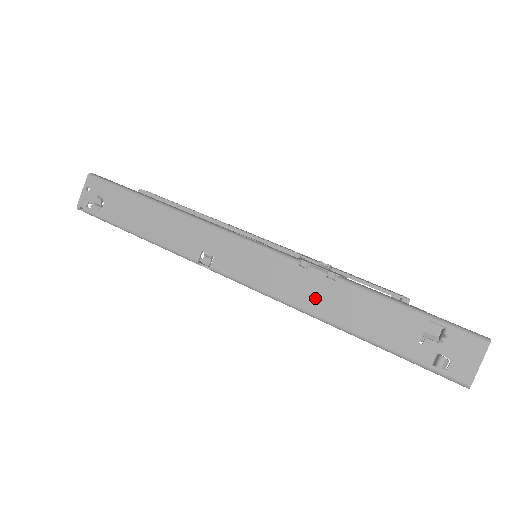
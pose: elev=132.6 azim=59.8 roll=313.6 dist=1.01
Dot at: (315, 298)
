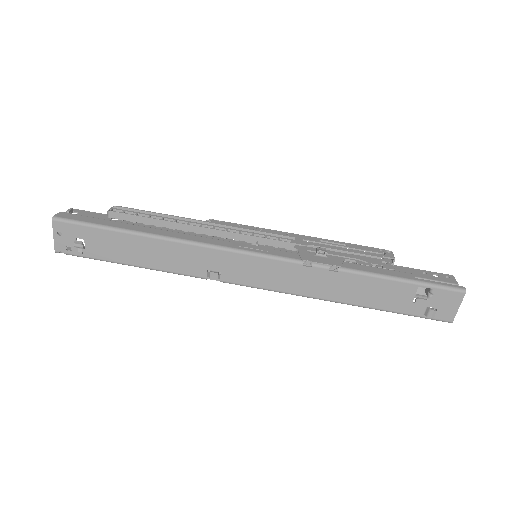
Dot at: (323, 288)
